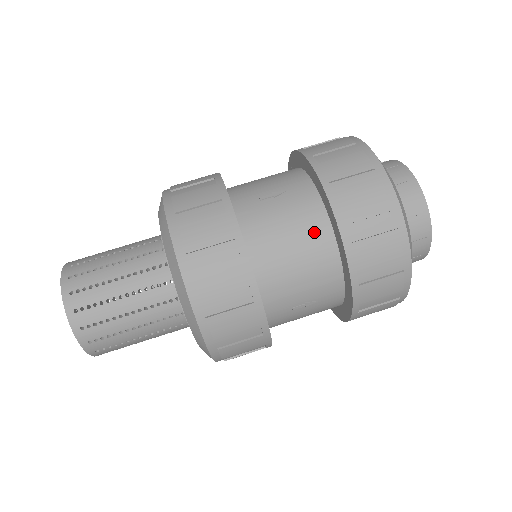
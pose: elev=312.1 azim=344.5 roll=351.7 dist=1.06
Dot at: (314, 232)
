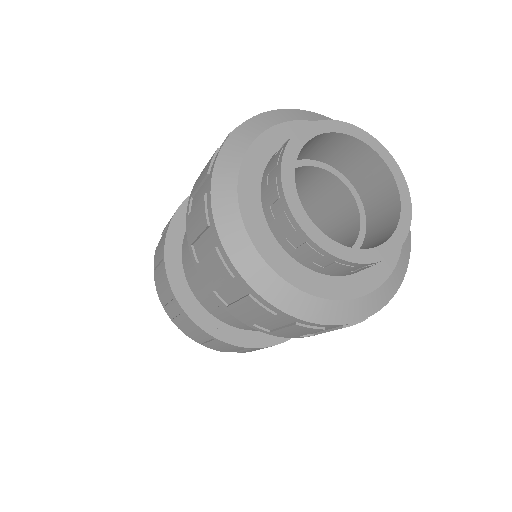
Dot at: occluded
